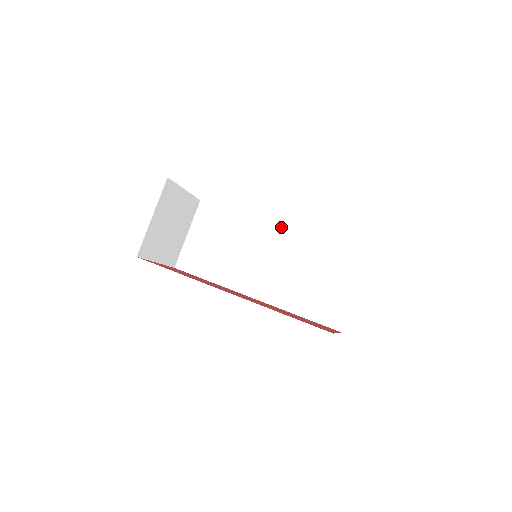
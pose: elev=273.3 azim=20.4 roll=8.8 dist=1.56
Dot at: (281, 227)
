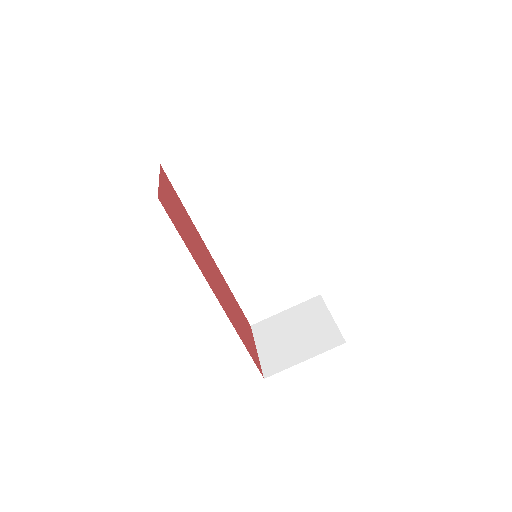
Dot at: (288, 220)
